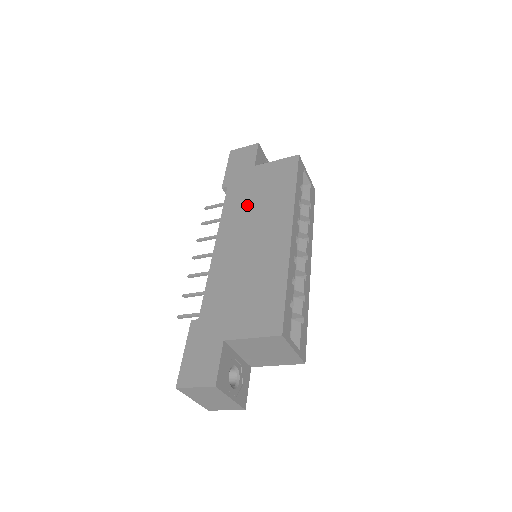
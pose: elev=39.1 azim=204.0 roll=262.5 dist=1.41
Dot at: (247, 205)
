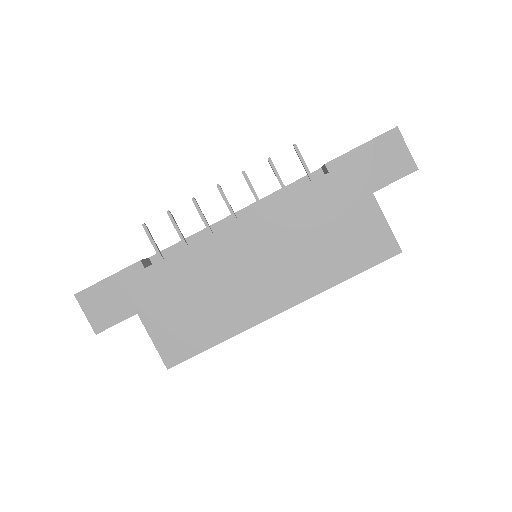
Dot at: (305, 227)
